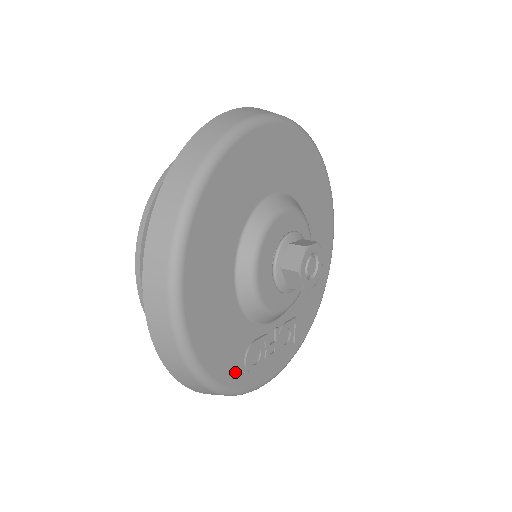
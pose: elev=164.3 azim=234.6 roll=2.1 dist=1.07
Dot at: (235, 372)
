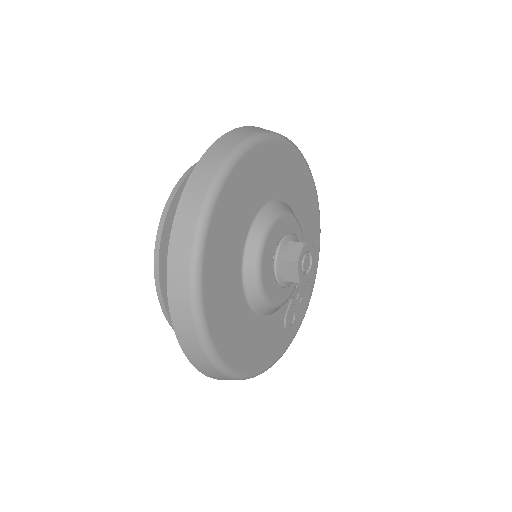
Dot at: (283, 341)
